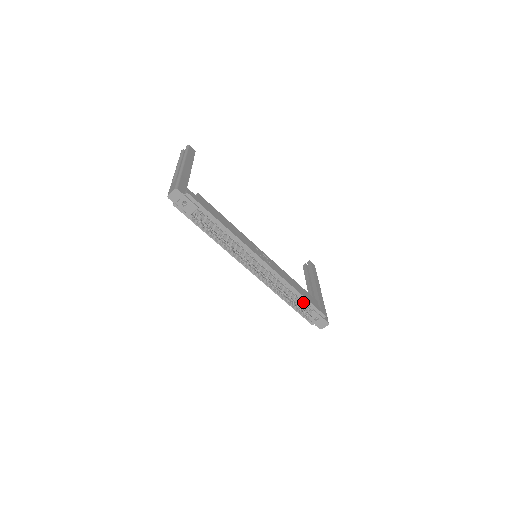
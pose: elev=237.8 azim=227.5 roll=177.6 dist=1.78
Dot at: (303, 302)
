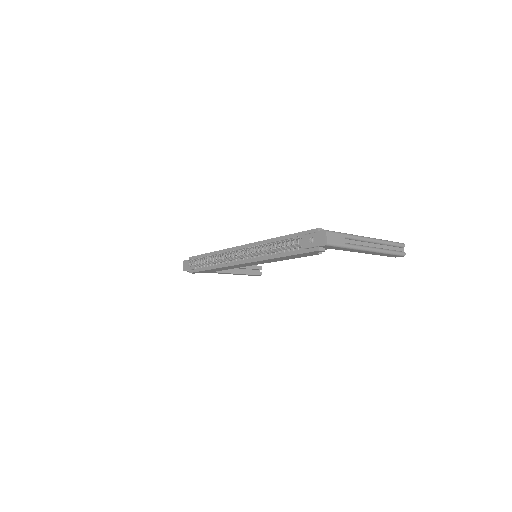
Dot at: occluded
